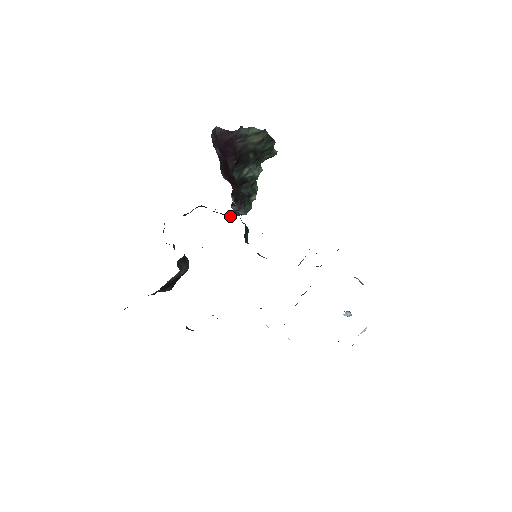
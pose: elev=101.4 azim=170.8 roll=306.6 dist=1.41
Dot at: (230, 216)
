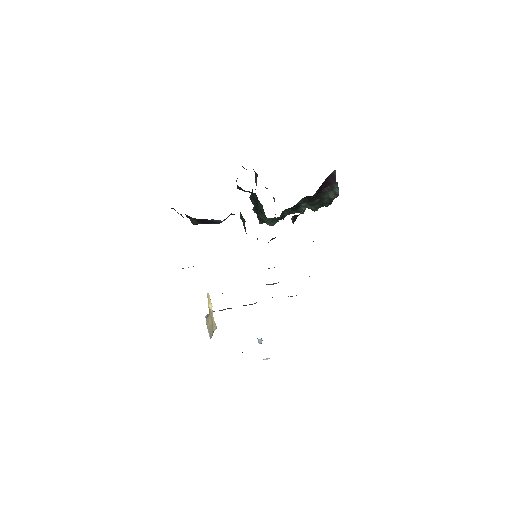
Dot at: (263, 218)
